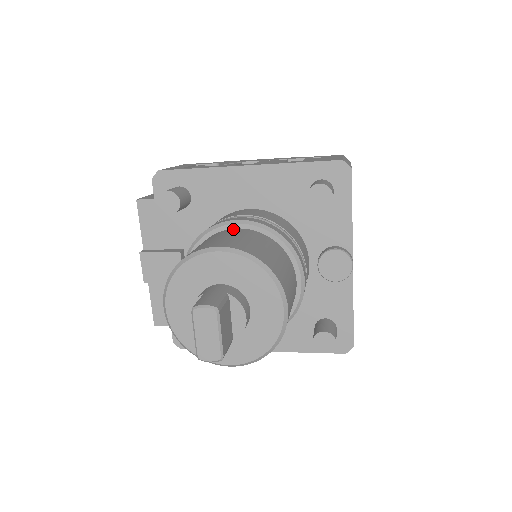
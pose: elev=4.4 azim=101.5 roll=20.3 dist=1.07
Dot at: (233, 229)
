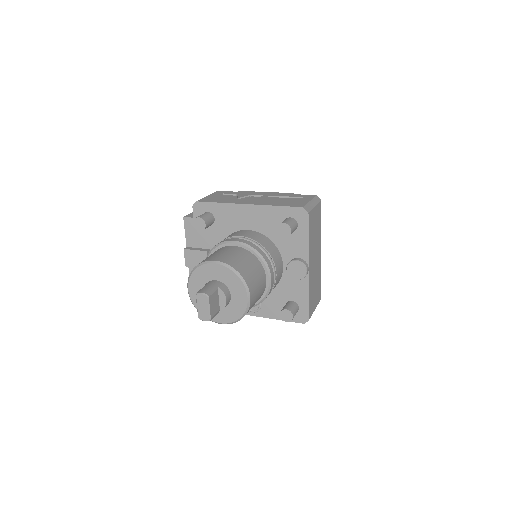
Dot at: (231, 246)
